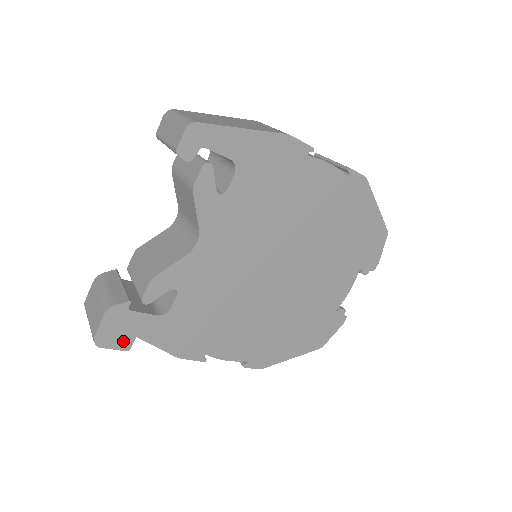
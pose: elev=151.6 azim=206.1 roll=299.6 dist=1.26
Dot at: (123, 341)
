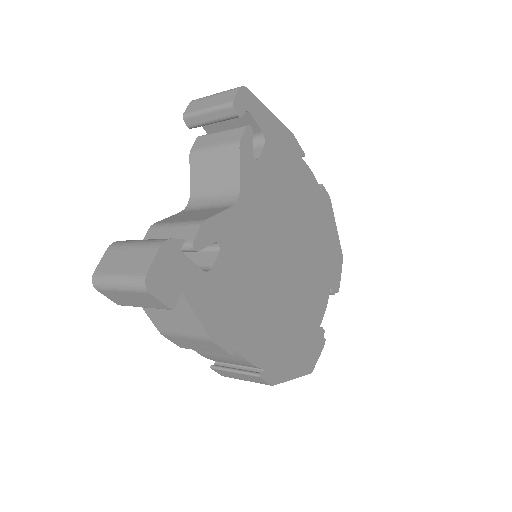
Dot at: (170, 293)
